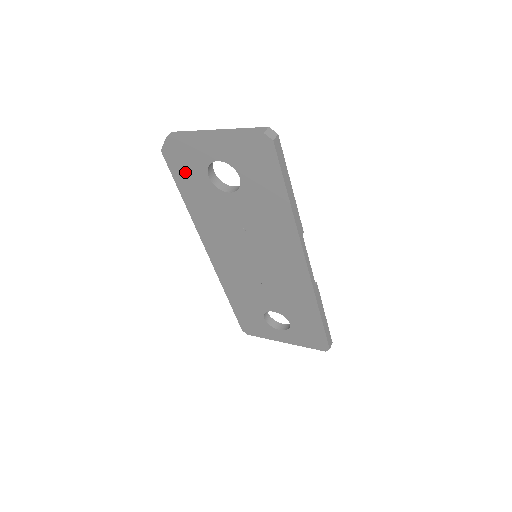
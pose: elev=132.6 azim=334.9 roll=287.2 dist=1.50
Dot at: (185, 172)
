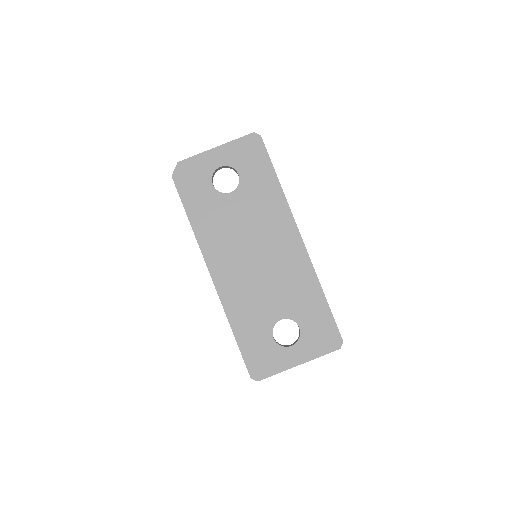
Dot at: (192, 188)
